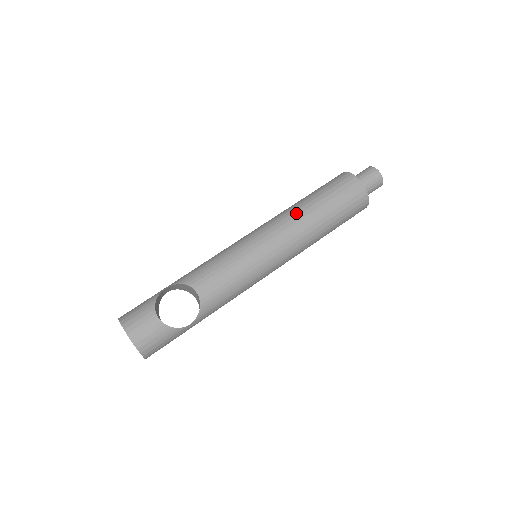
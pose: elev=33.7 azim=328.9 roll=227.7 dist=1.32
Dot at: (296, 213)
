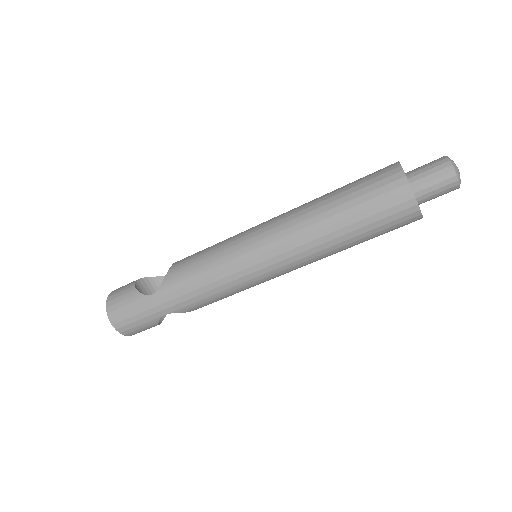
Dot at: occluded
